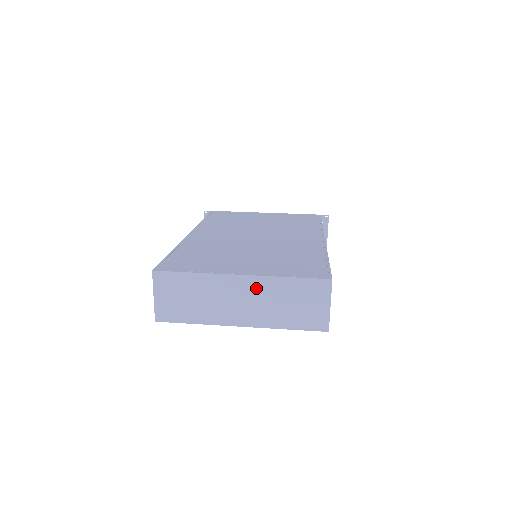
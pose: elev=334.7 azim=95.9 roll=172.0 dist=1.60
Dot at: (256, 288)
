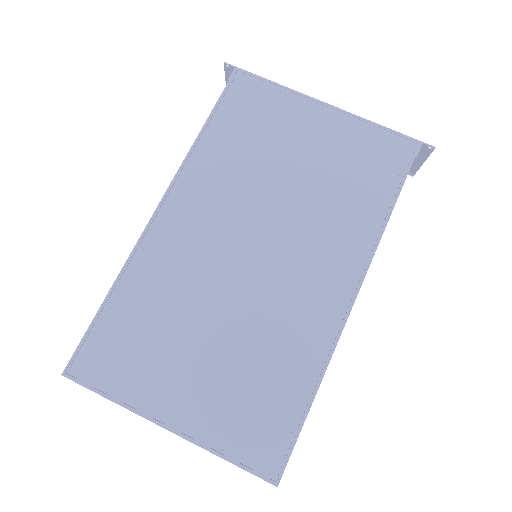
Dot at: occluded
